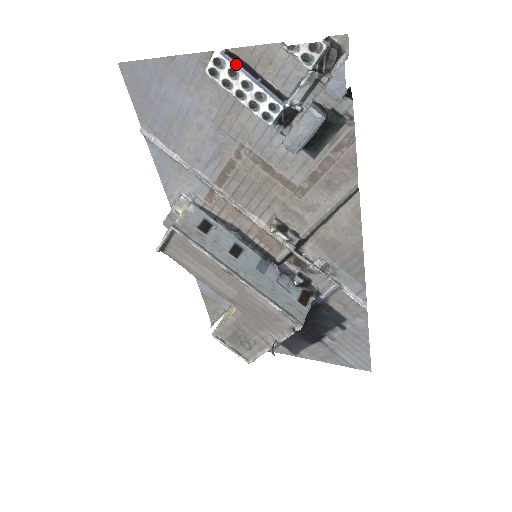
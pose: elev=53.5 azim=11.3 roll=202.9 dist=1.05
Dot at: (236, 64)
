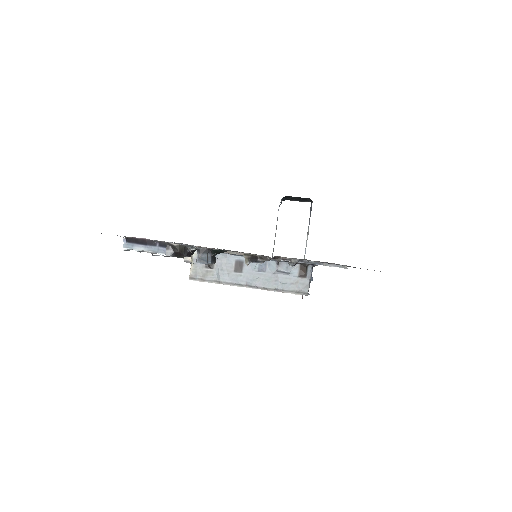
Dot at: (137, 245)
